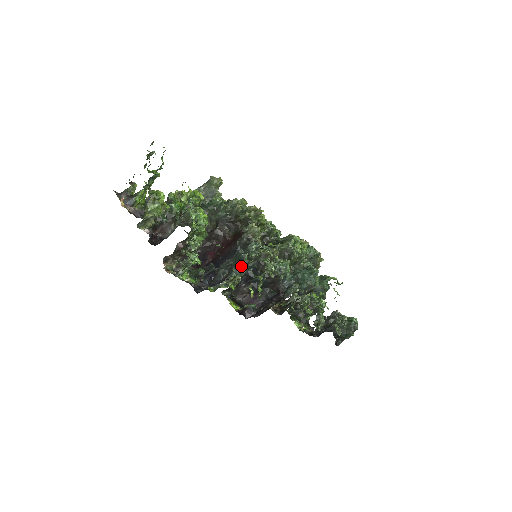
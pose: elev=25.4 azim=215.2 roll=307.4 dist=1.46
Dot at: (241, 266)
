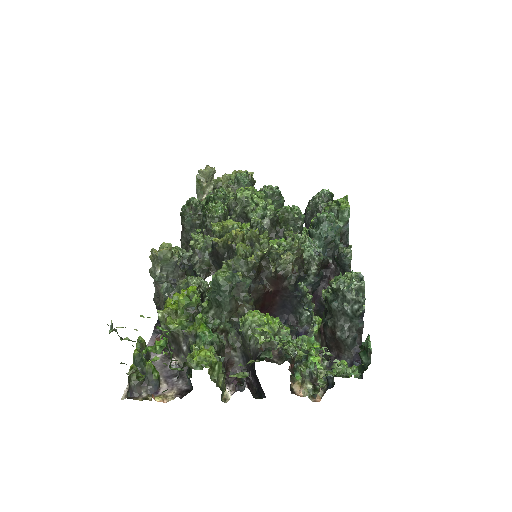
Dot at: (310, 298)
